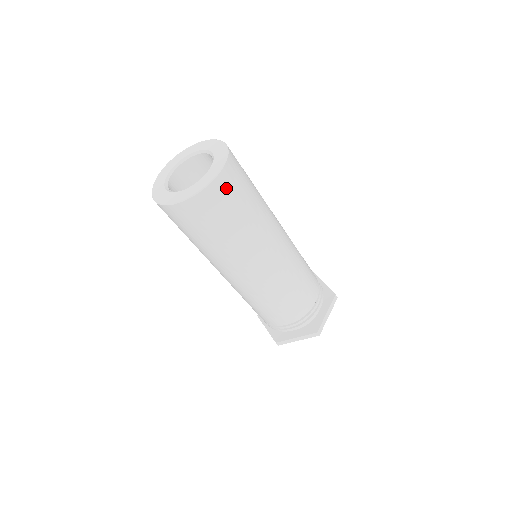
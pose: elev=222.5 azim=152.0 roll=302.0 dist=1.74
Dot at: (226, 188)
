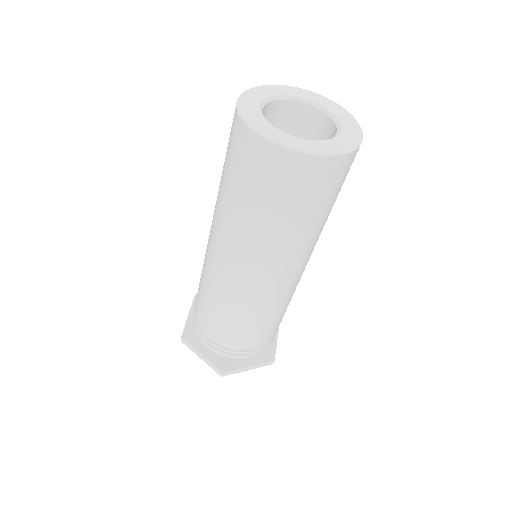
Dot at: occluded
